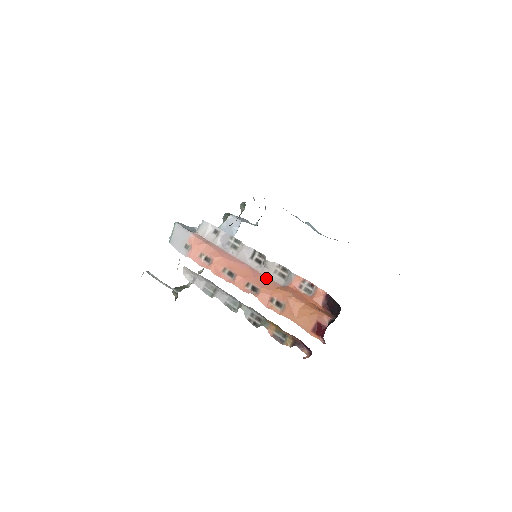
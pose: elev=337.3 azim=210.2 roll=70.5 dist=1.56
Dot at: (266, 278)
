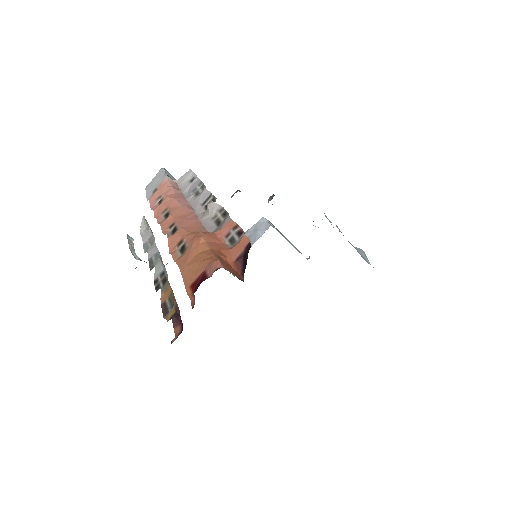
Dot at: (199, 224)
